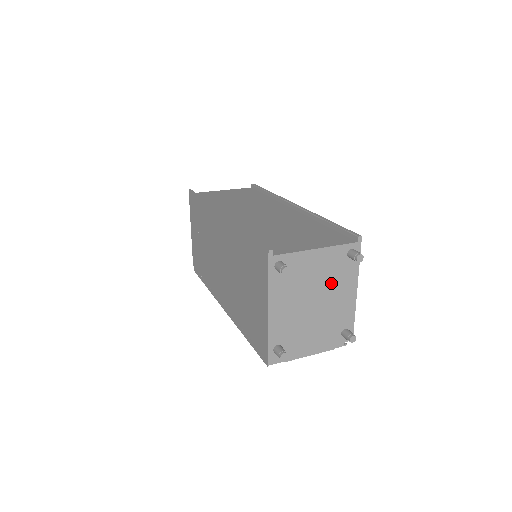
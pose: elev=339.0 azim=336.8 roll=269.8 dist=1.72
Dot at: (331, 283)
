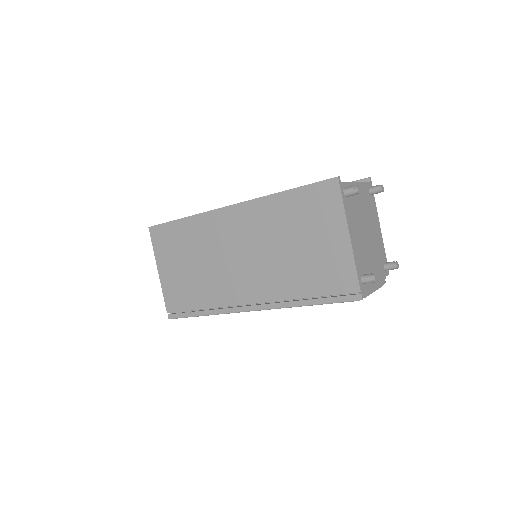
Dot at: (369, 216)
